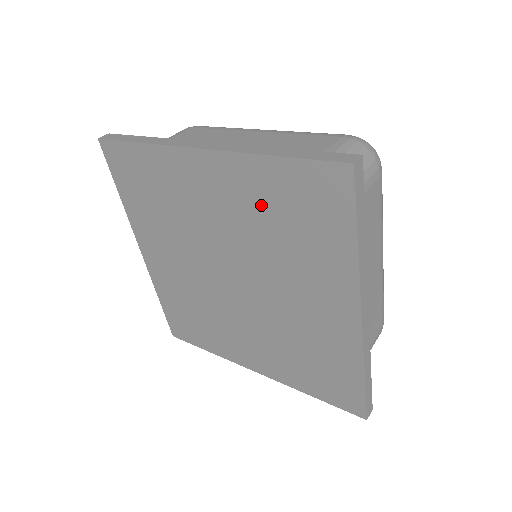
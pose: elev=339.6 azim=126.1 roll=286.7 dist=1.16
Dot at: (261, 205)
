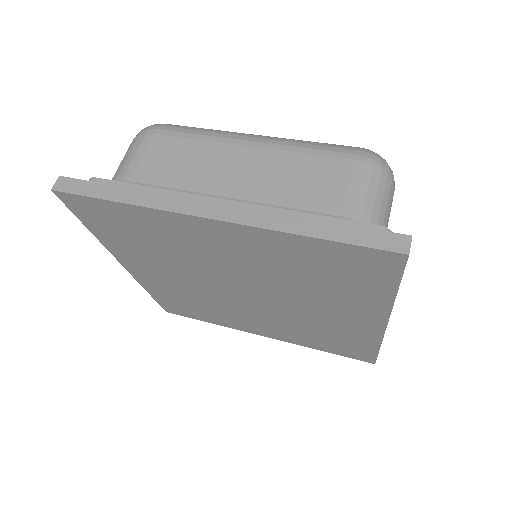
Dot at: (288, 261)
